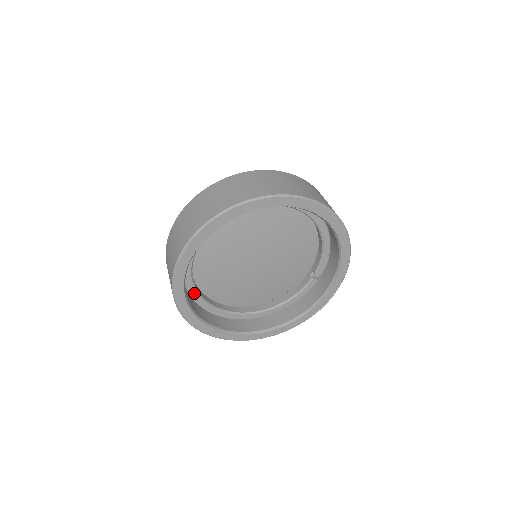
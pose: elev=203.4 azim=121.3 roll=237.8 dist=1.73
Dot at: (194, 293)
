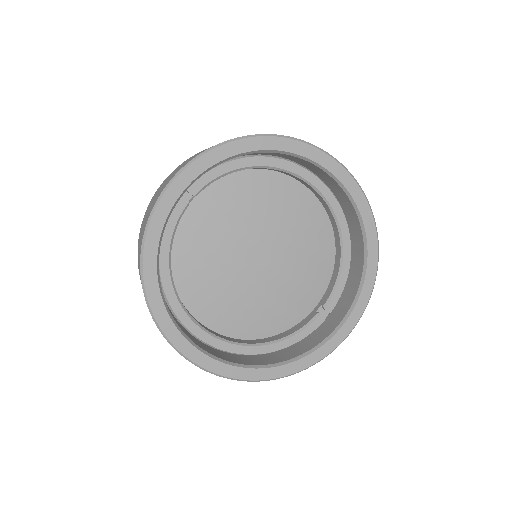
Dot at: (165, 270)
